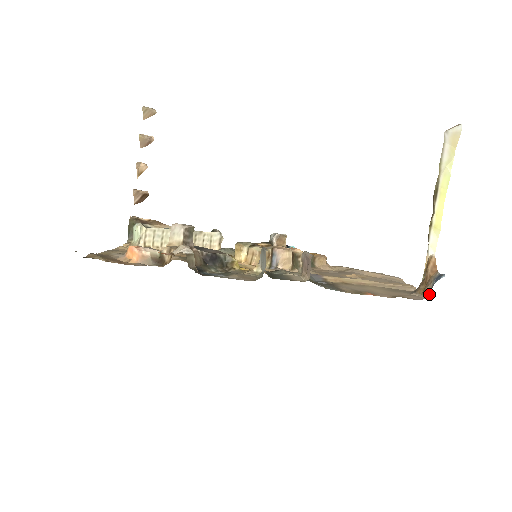
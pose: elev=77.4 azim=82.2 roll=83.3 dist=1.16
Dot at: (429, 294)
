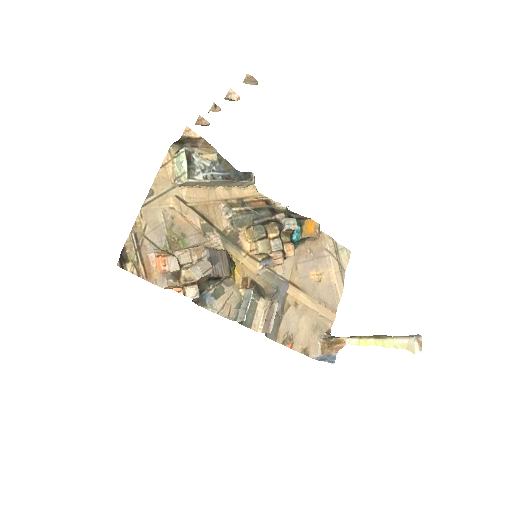
Dot at: (322, 356)
